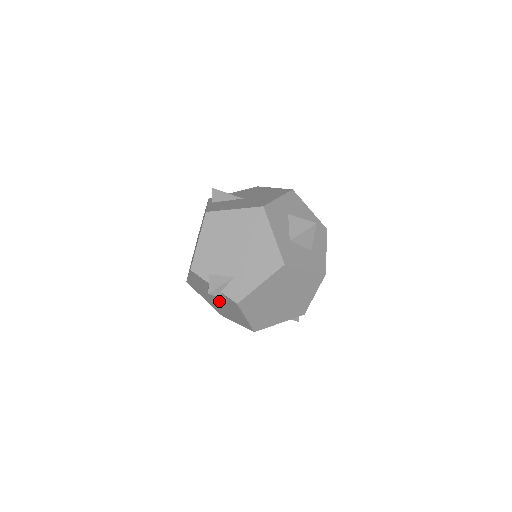
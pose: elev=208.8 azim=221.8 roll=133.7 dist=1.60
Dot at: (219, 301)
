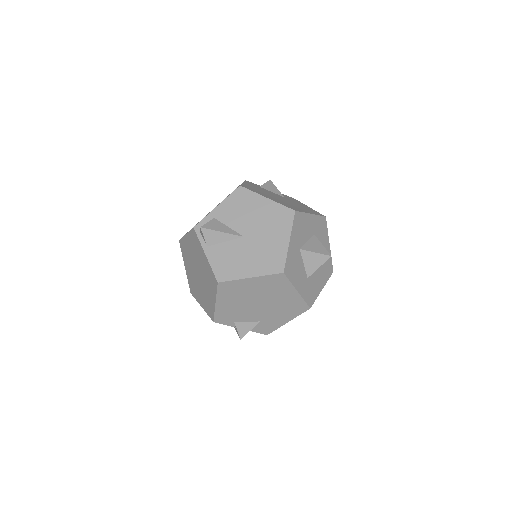
Dot at: occluded
